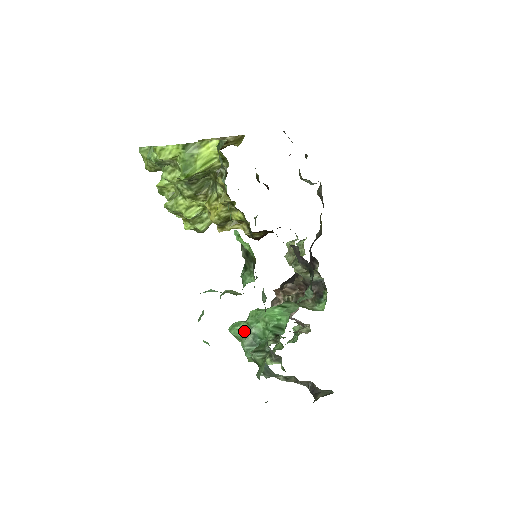
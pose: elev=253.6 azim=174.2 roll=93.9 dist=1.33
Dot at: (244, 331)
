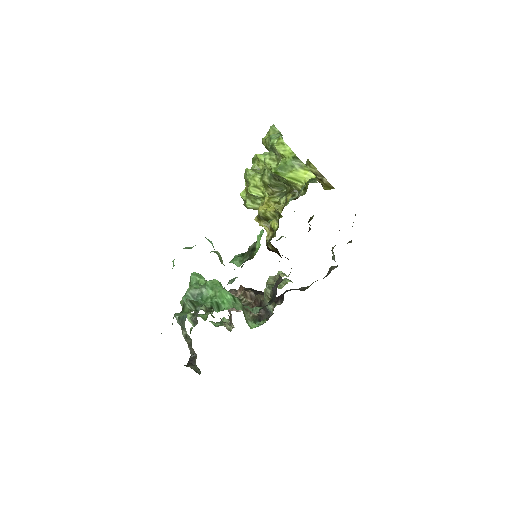
Dot at: (199, 284)
